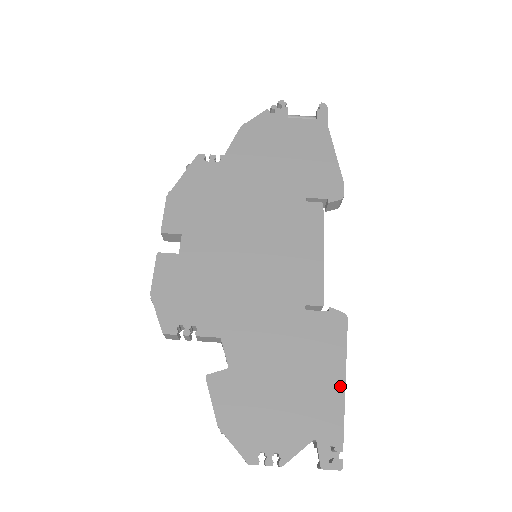
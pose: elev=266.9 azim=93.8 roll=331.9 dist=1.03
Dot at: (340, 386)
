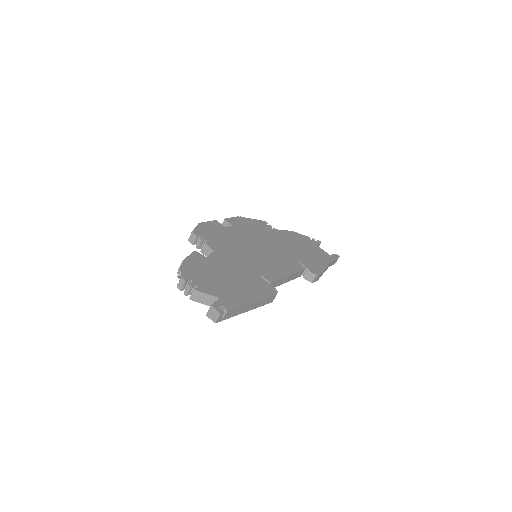
Dot at: (250, 300)
